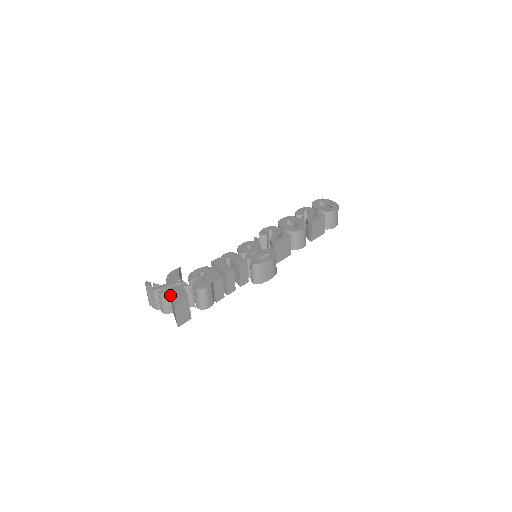
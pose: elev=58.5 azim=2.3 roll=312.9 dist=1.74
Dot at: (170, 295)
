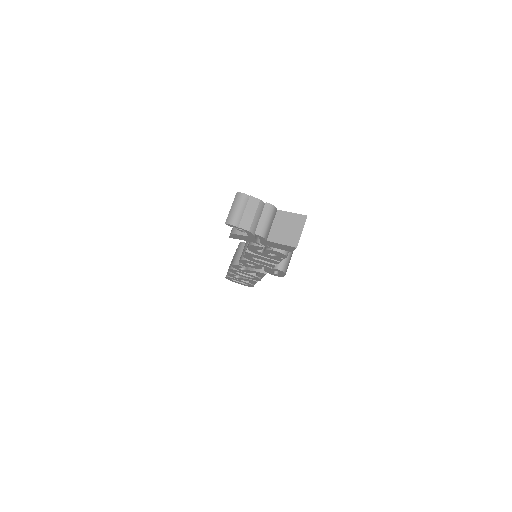
Dot at: (282, 212)
